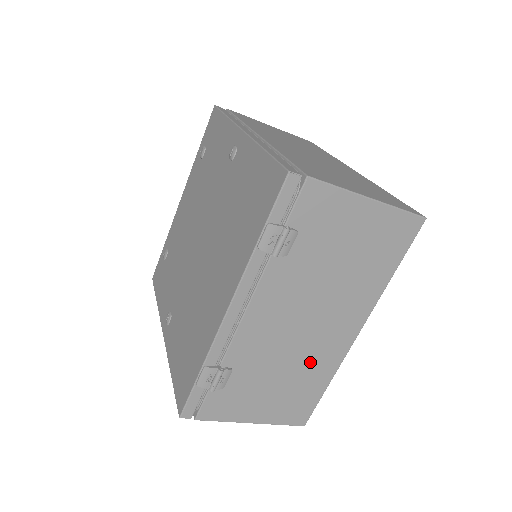
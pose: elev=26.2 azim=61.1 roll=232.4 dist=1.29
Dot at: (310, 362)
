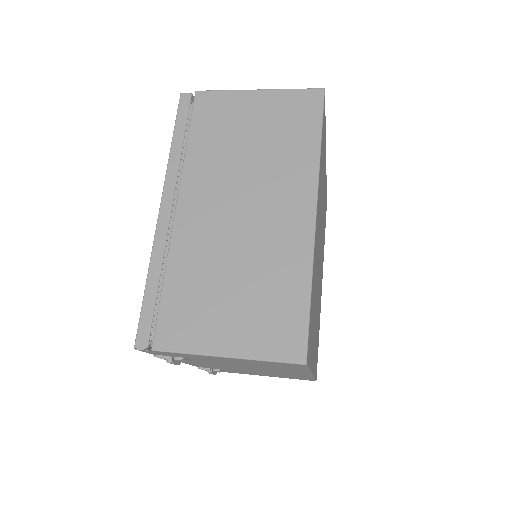
Dot at: (281, 374)
